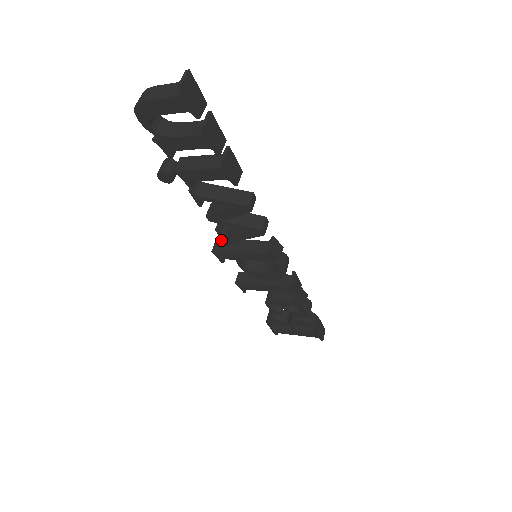
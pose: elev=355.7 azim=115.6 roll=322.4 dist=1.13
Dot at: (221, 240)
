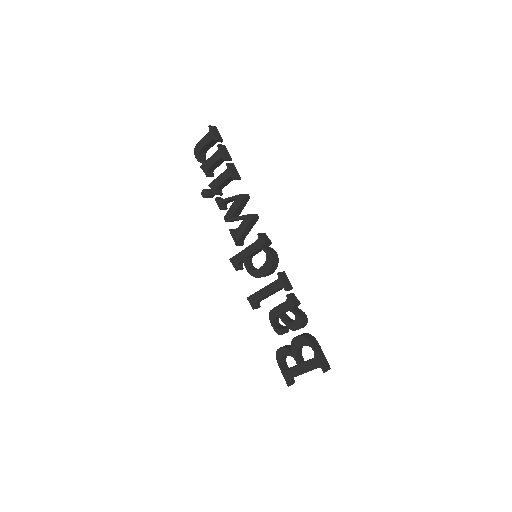
Dot at: occluded
